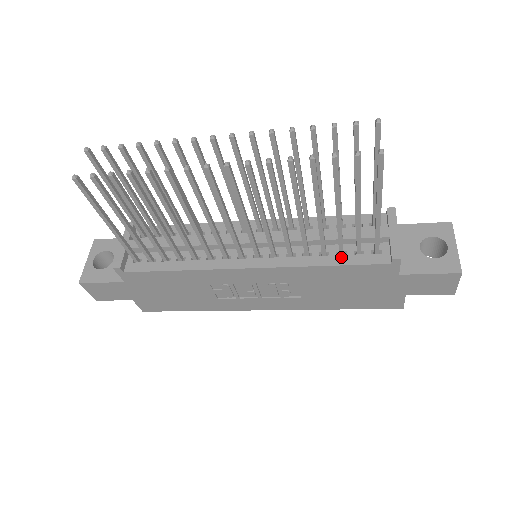
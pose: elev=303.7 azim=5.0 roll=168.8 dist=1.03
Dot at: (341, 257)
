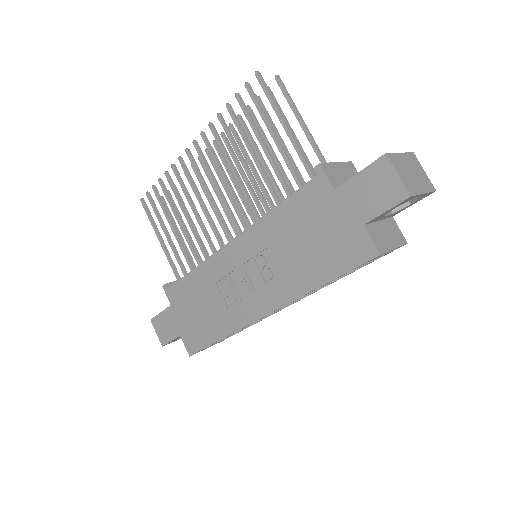
Dot at: occluded
